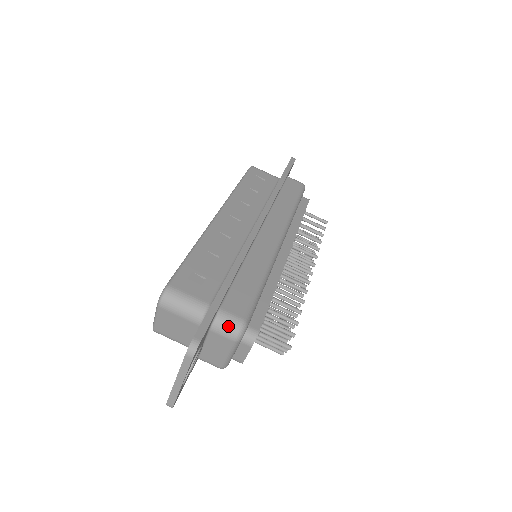
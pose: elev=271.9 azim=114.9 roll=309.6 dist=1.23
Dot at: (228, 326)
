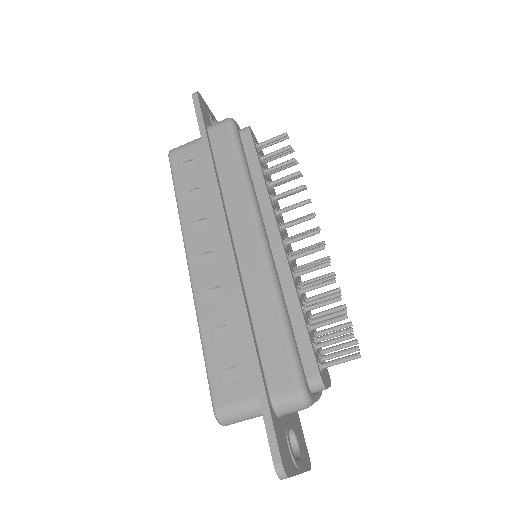
Dot at: (291, 407)
